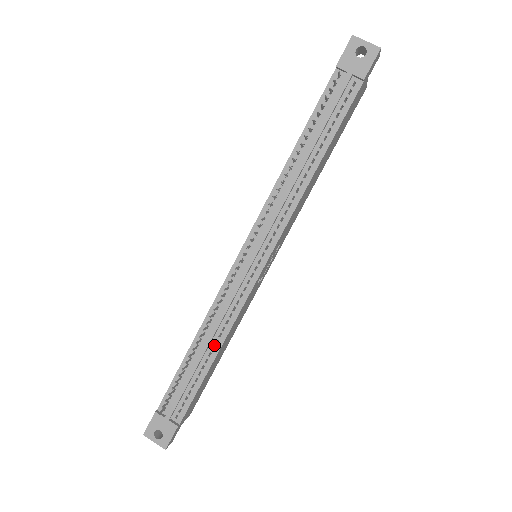
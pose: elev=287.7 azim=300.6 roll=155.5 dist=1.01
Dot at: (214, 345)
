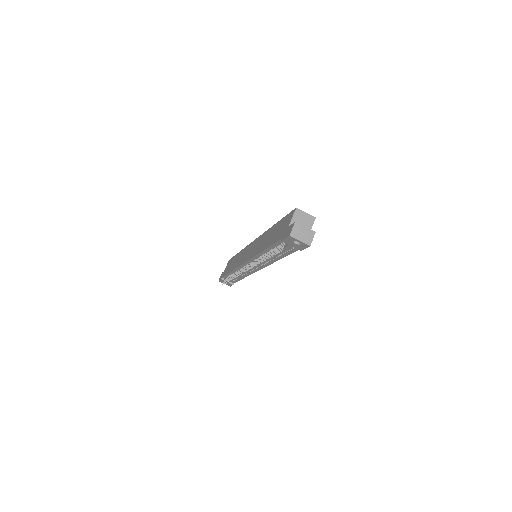
Dot at: (242, 276)
